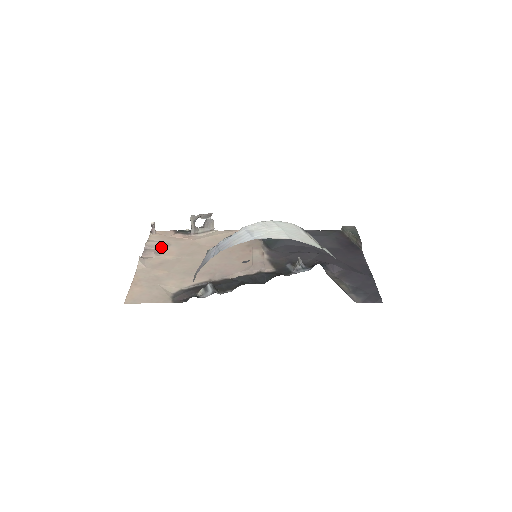
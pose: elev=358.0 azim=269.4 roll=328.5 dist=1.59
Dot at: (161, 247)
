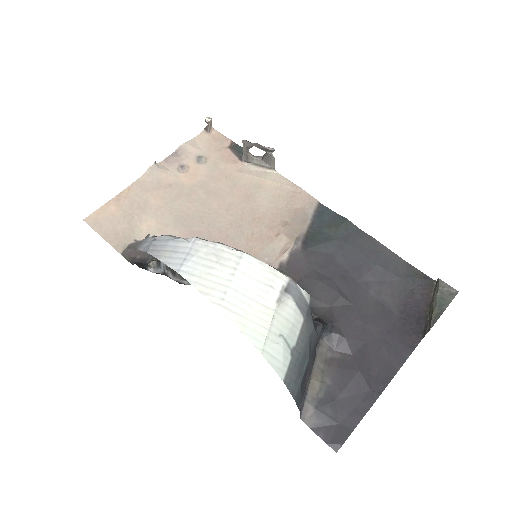
Dot at: (193, 160)
